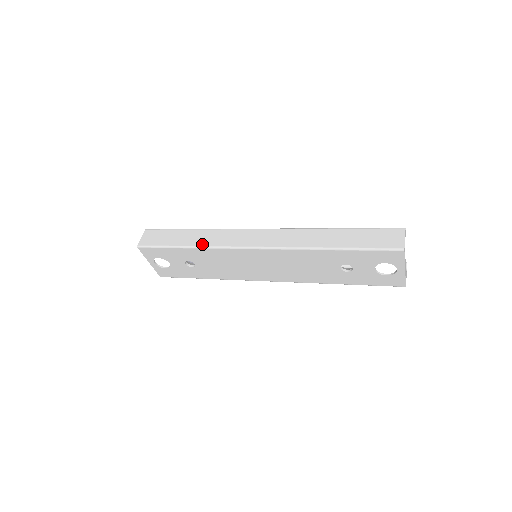
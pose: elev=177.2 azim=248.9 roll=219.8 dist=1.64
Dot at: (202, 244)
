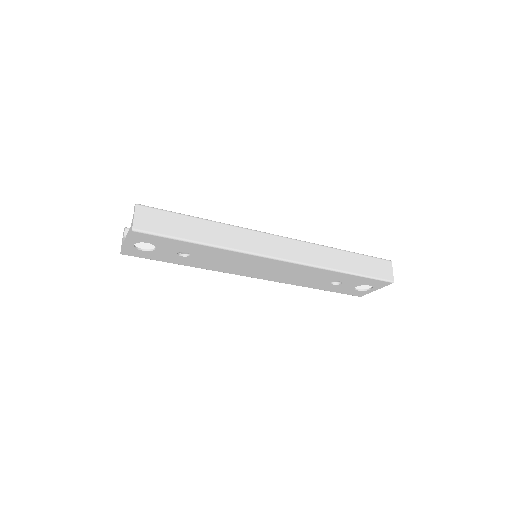
Dot at: (221, 244)
